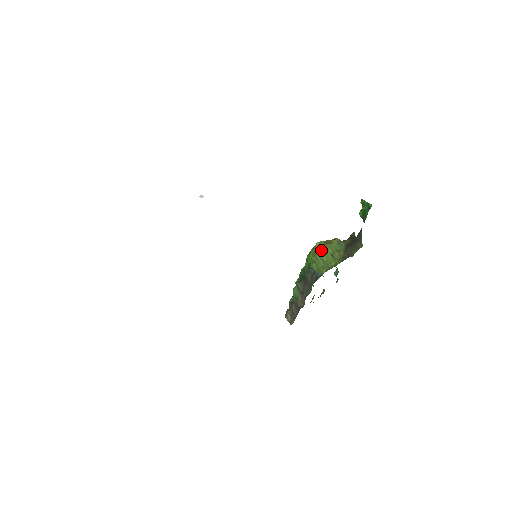
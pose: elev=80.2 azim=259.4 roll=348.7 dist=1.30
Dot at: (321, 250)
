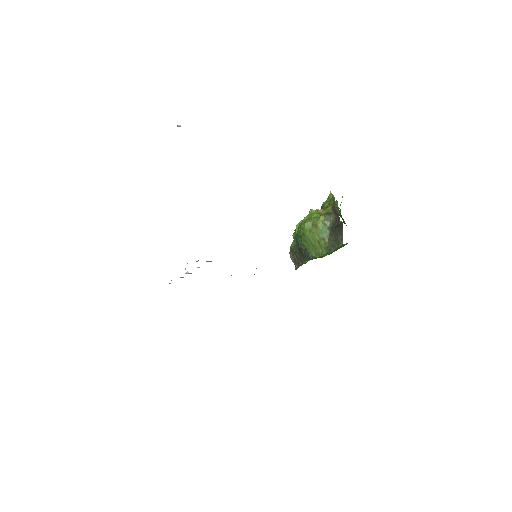
Dot at: (309, 235)
